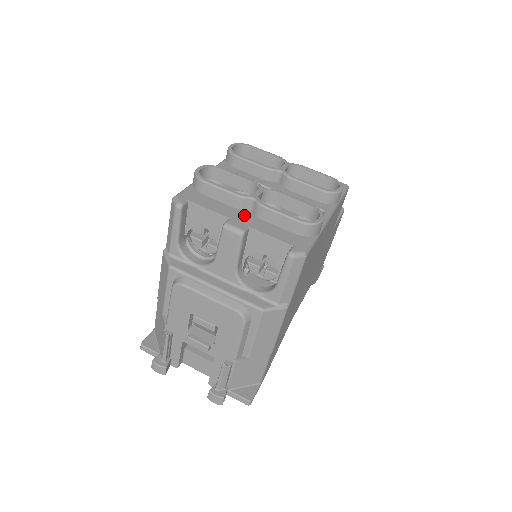
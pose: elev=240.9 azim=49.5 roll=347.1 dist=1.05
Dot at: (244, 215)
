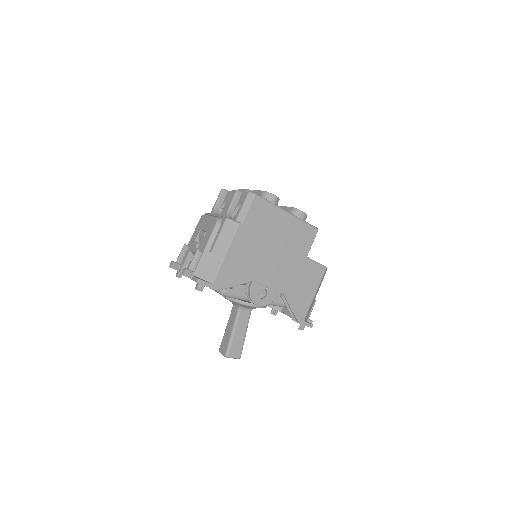
Dot at: occluded
